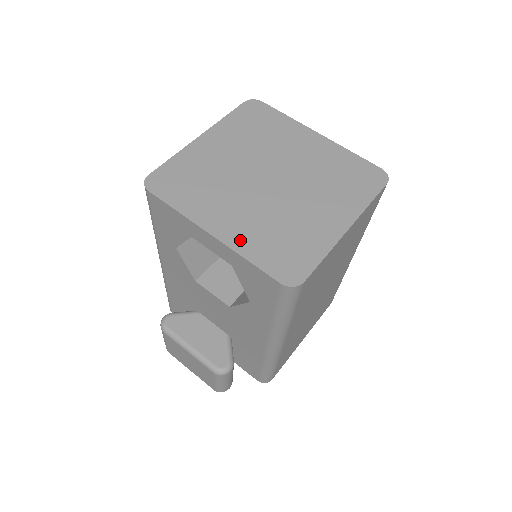
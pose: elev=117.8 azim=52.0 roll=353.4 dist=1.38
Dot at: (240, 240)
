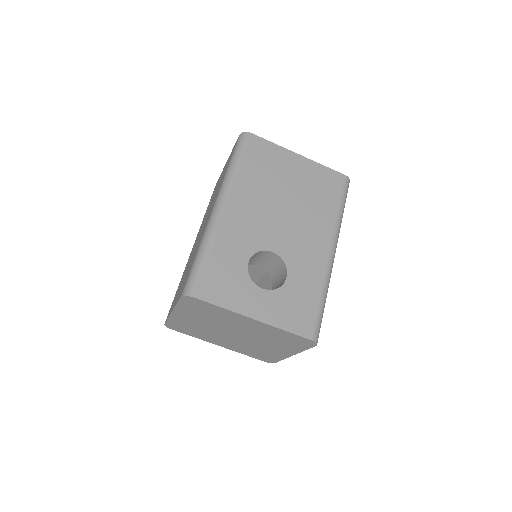
Dot at: (235, 349)
